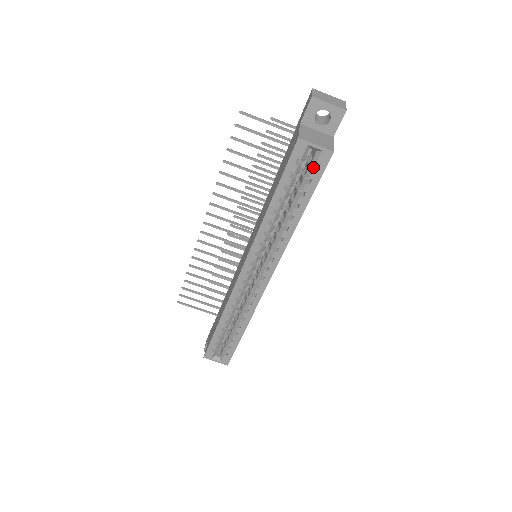
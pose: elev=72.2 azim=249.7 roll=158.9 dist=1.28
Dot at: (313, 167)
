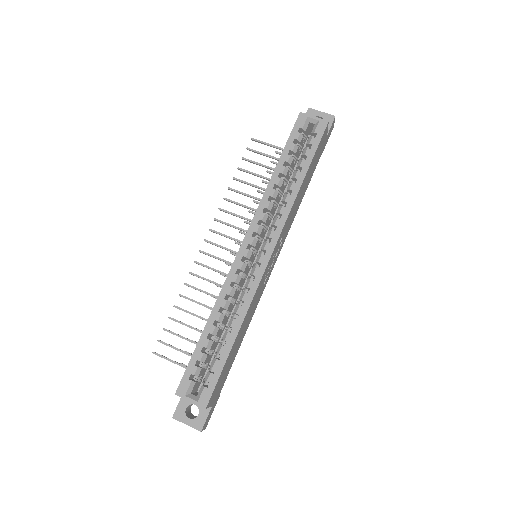
Dot at: (312, 140)
